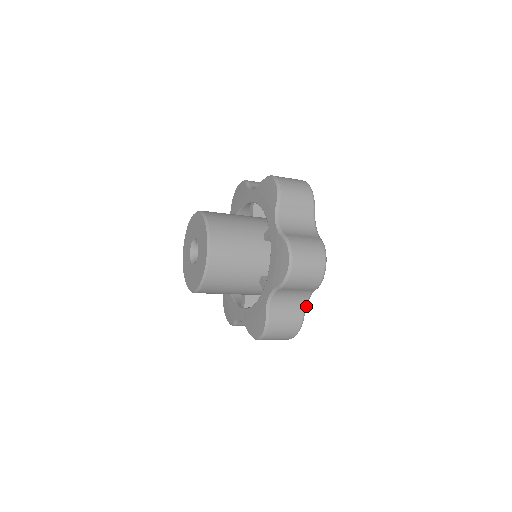
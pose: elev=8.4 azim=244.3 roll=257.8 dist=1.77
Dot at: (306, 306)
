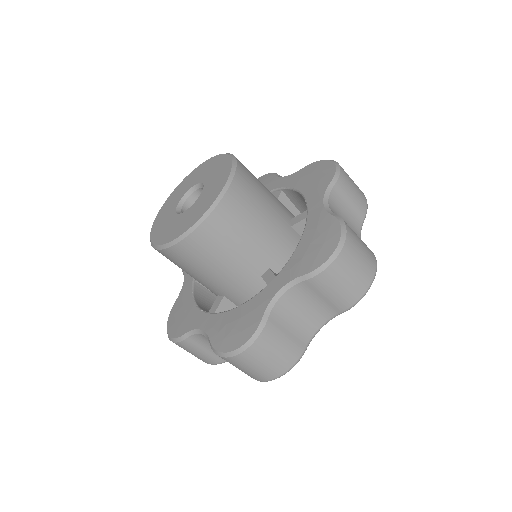
Dot at: occluded
